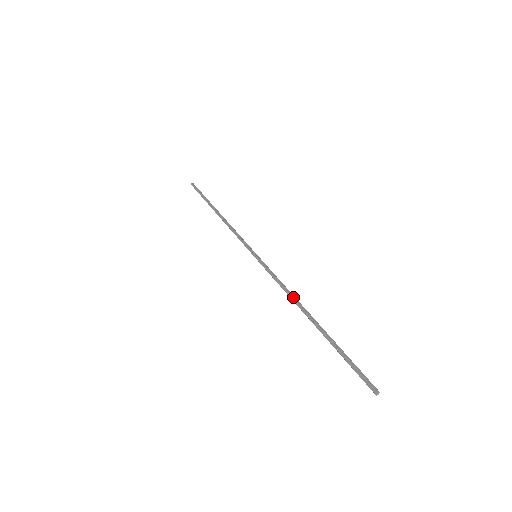
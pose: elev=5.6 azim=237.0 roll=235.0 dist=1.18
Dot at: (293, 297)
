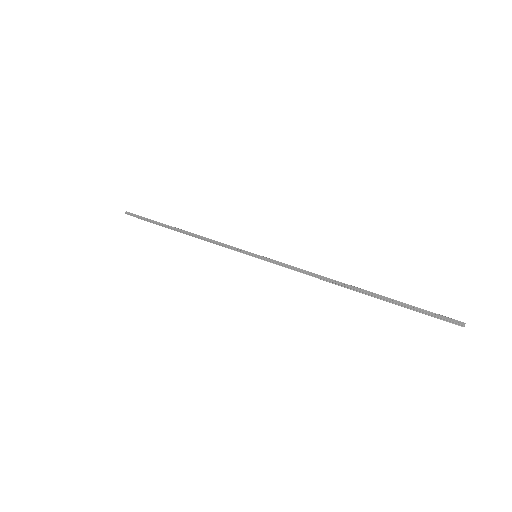
Dot at: (326, 277)
